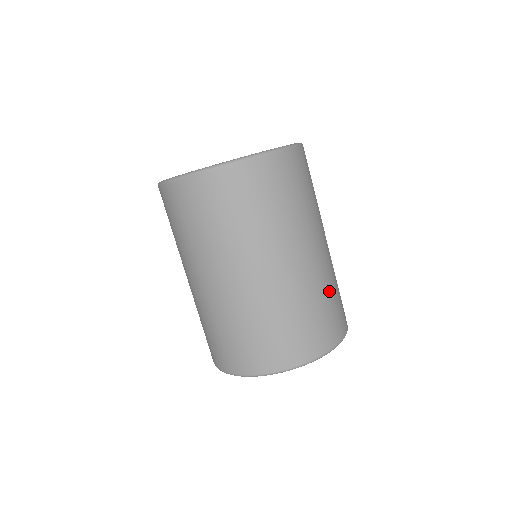
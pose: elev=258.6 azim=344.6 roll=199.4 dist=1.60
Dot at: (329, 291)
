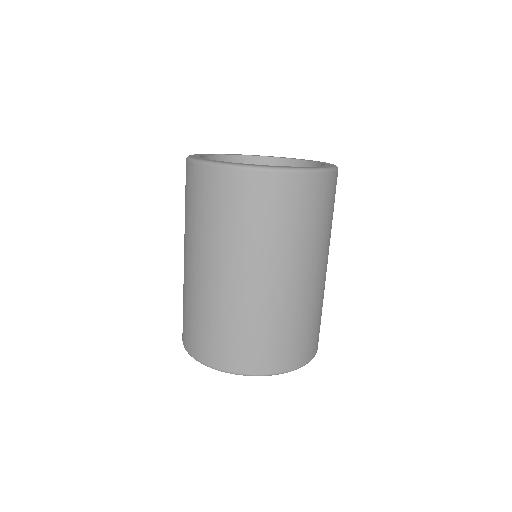
Dot at: (272, 324)
